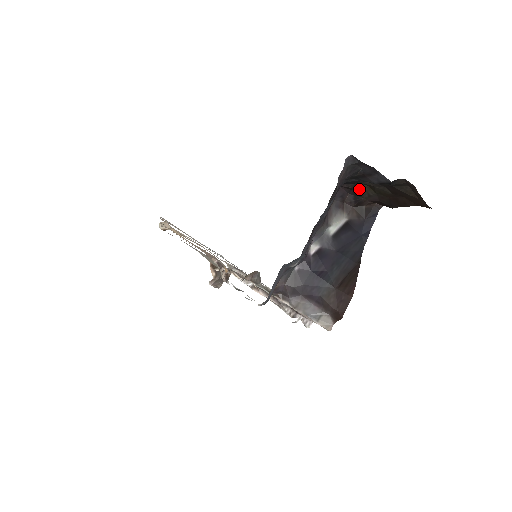
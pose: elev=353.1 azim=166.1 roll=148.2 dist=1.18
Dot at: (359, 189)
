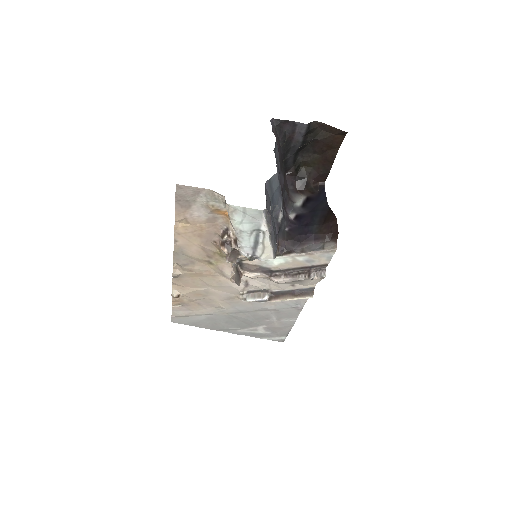
Dot at: (300, 173)
